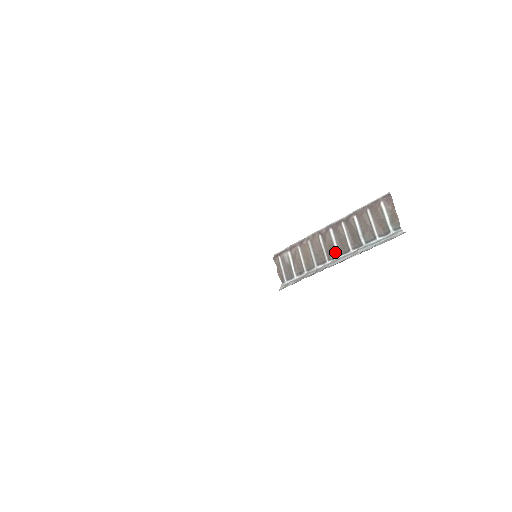
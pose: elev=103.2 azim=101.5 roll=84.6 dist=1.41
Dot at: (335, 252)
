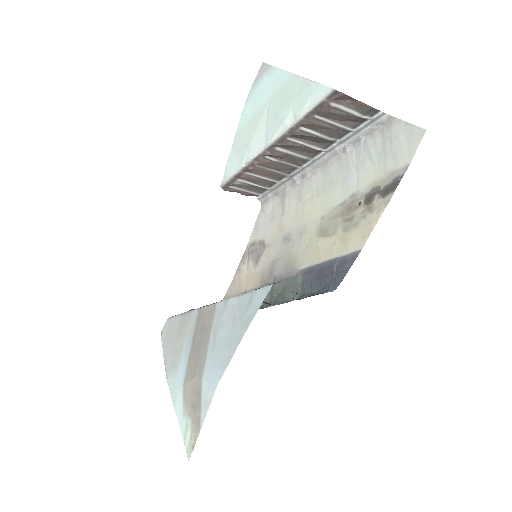
Dot at: (302, 159)
